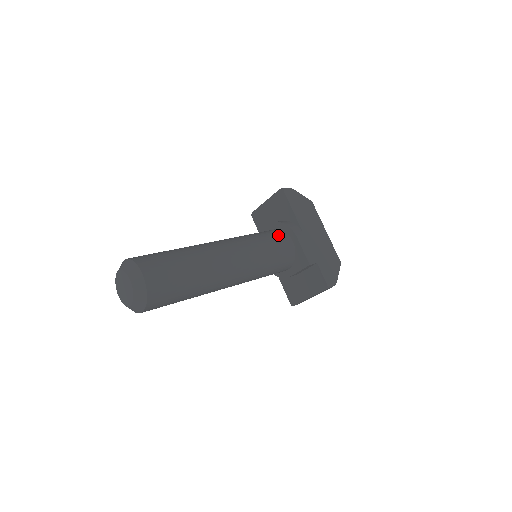
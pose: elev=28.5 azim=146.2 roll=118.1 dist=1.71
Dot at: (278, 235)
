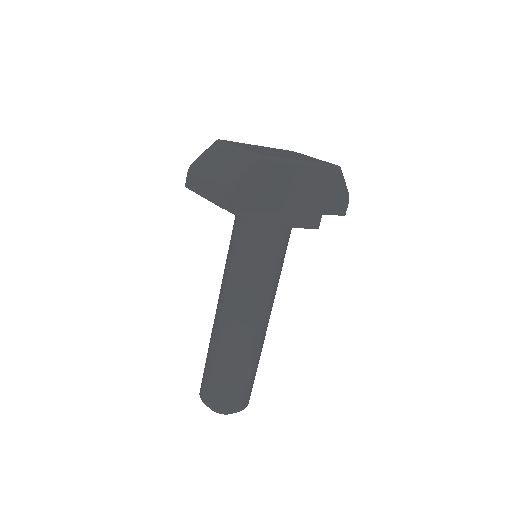
Dot at: (266, 241)
